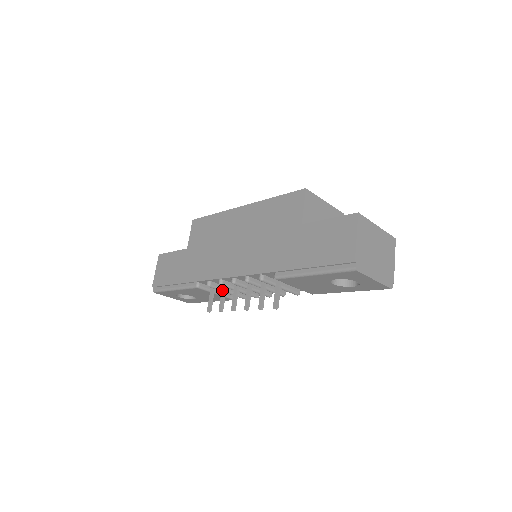
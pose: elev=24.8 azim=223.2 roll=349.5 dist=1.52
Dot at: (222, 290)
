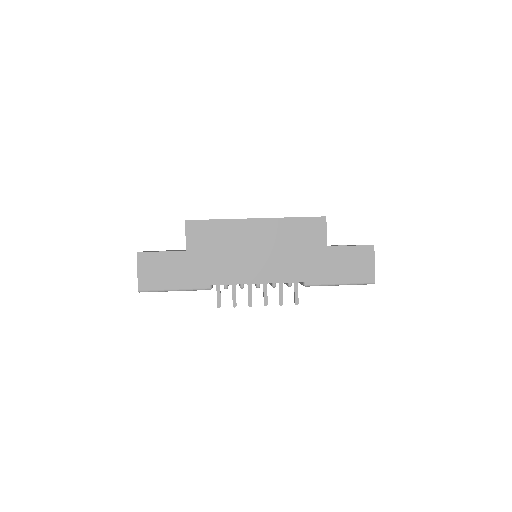
Dot at: (233, 289)
